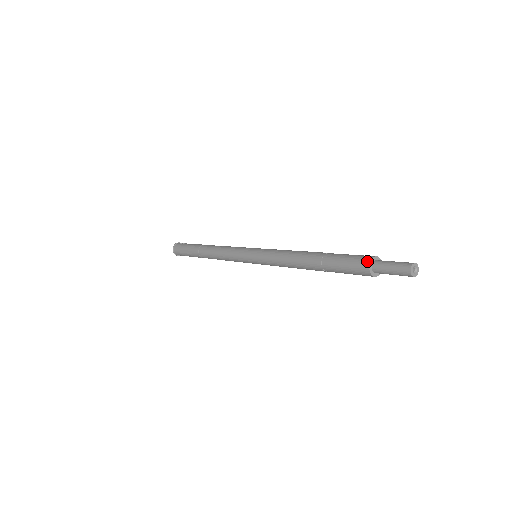
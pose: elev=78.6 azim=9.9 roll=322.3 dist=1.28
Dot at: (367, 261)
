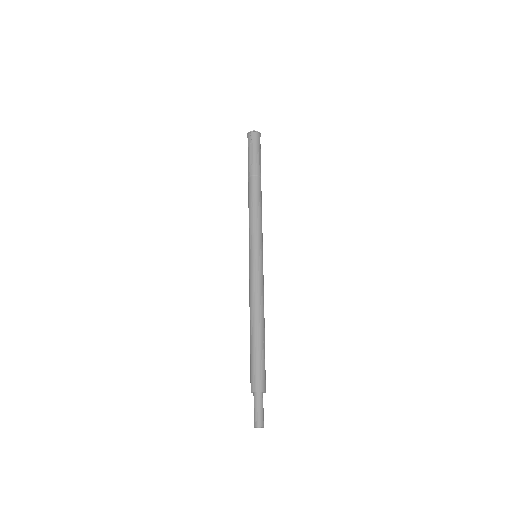
Dot at: occluded
